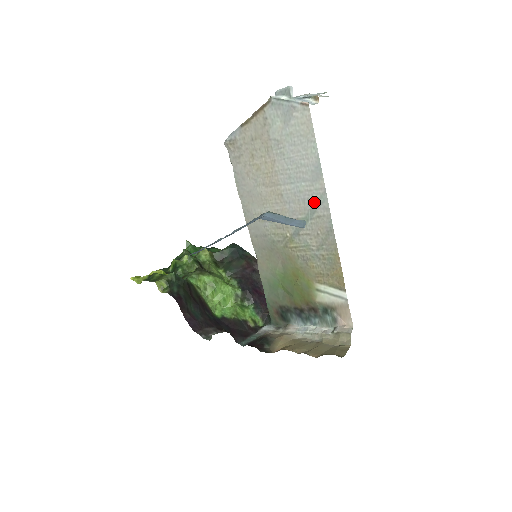
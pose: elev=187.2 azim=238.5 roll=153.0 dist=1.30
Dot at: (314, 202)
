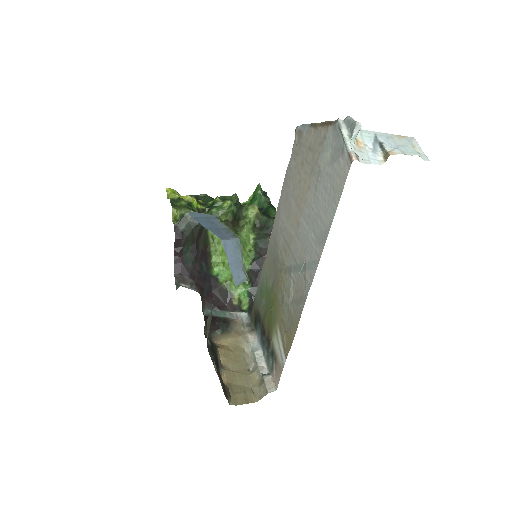
Dot at: (309, 260)
